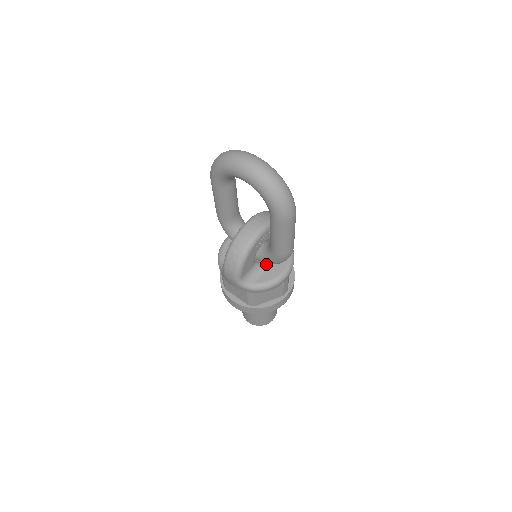
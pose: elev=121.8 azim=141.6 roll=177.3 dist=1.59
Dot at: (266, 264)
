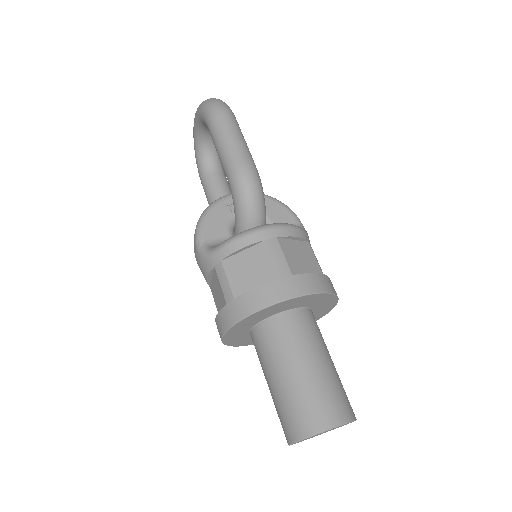
Dot at: occluded
